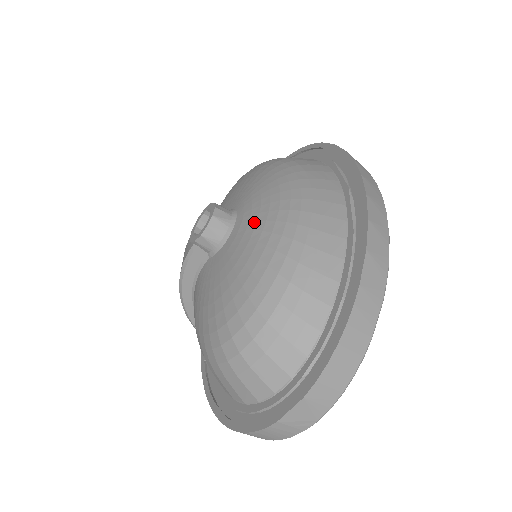
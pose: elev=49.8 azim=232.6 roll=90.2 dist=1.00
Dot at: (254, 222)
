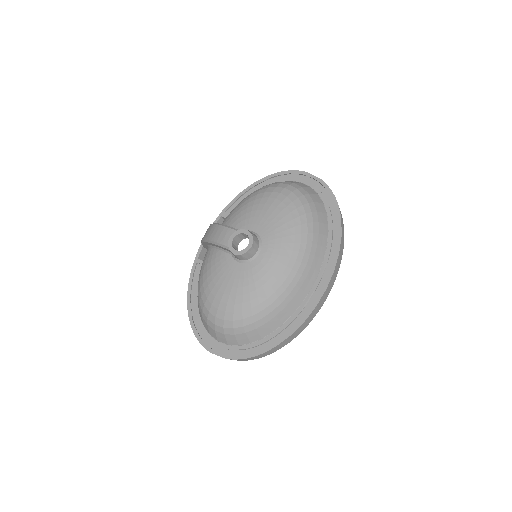
Dot at: (263, 274)
